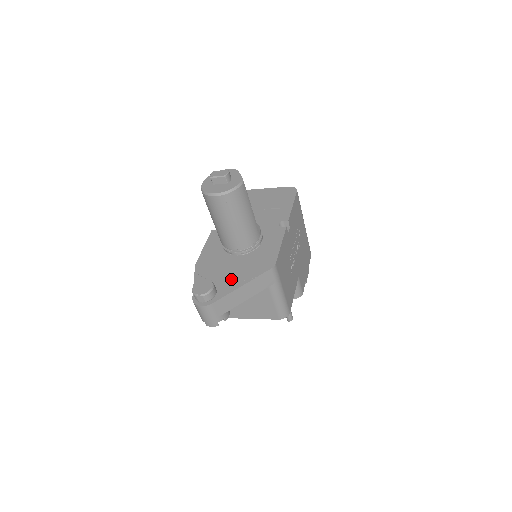
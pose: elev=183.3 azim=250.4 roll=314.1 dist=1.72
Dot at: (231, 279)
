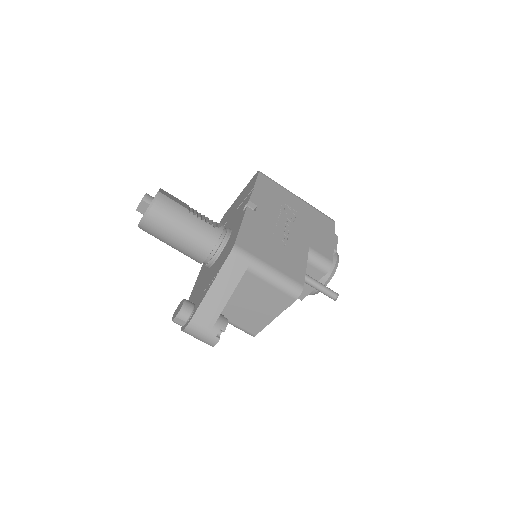
Dot at: (205, 287)
